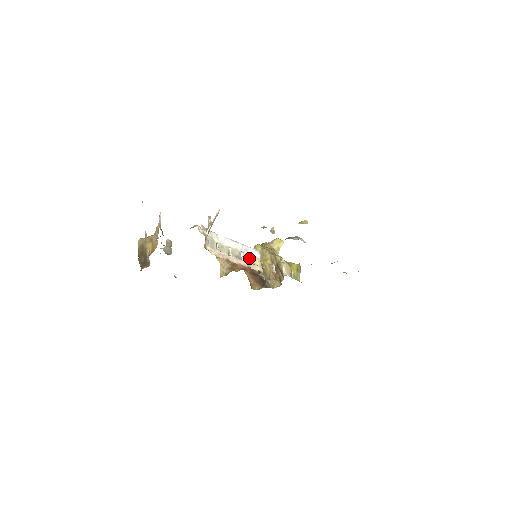
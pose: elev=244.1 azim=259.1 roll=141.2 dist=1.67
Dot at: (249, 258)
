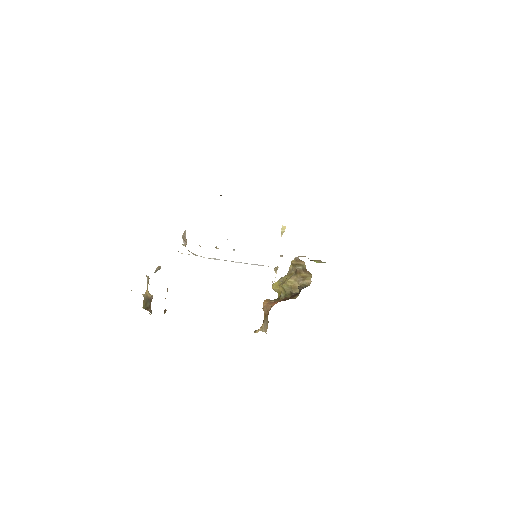
Dot at: occluded
